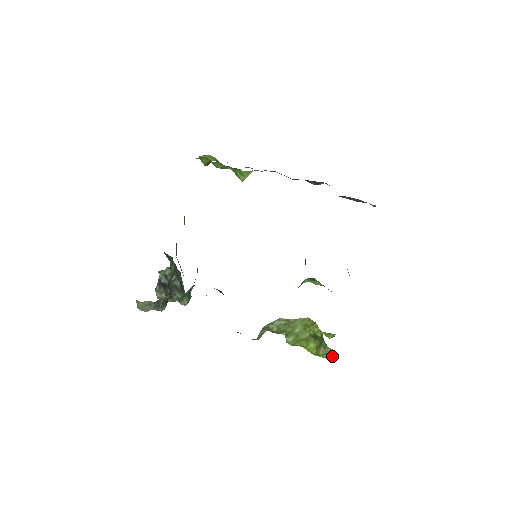
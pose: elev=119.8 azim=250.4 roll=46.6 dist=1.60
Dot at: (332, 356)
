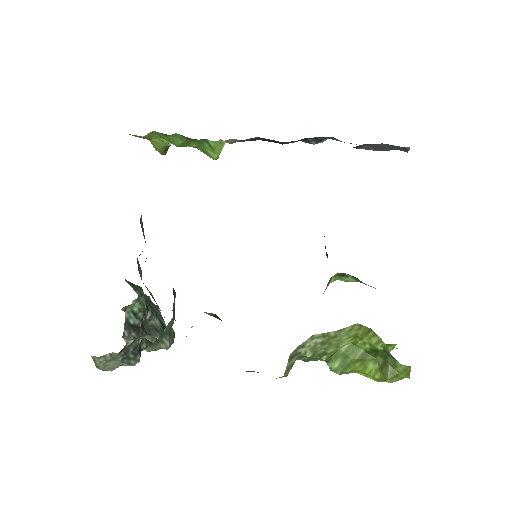
Dot at: (409, 377)
